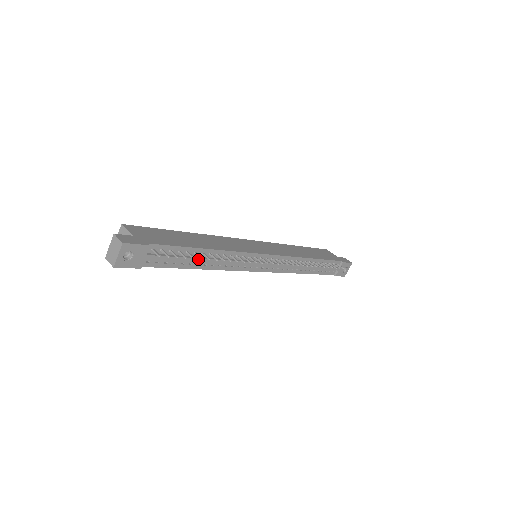
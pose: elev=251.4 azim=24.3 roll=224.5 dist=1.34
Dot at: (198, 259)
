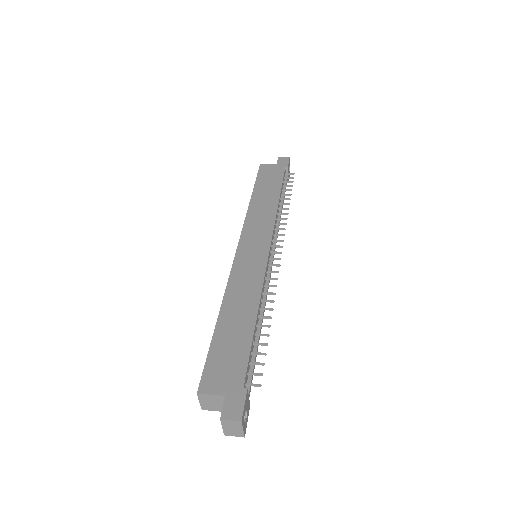
Dot at: (259, 335)
